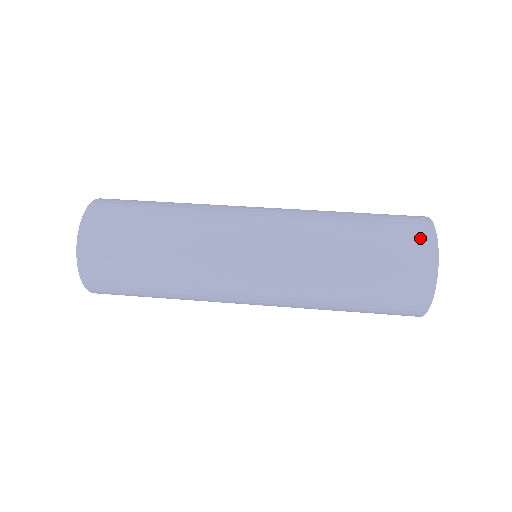
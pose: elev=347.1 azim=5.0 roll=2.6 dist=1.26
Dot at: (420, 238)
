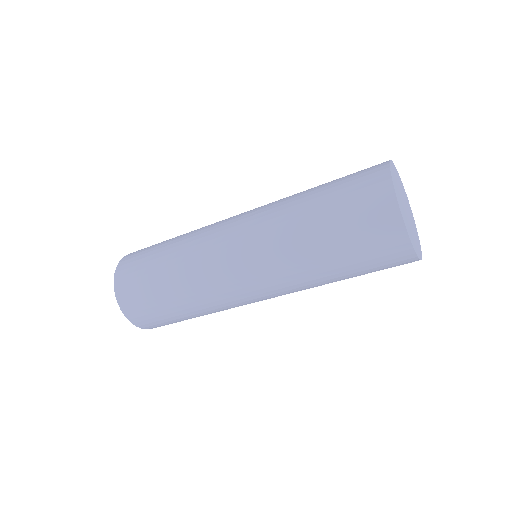
Dot at: (388, 233)
